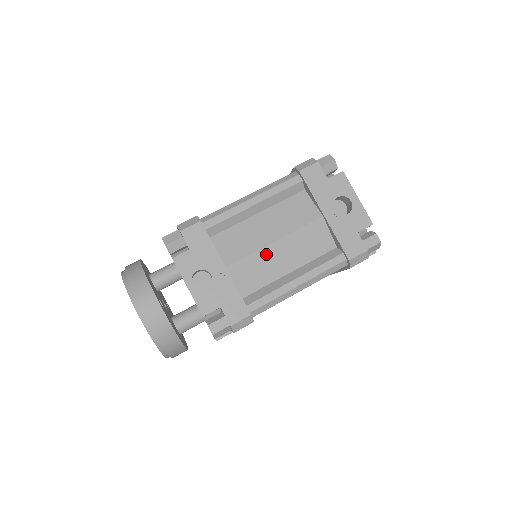
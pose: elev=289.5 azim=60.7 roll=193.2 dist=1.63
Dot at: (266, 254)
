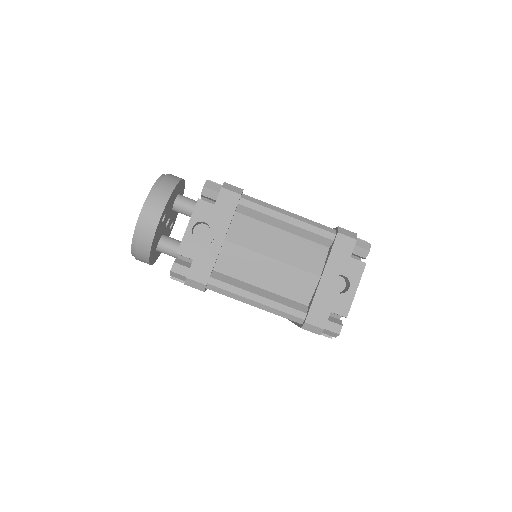
Dot at: (258, 260)
